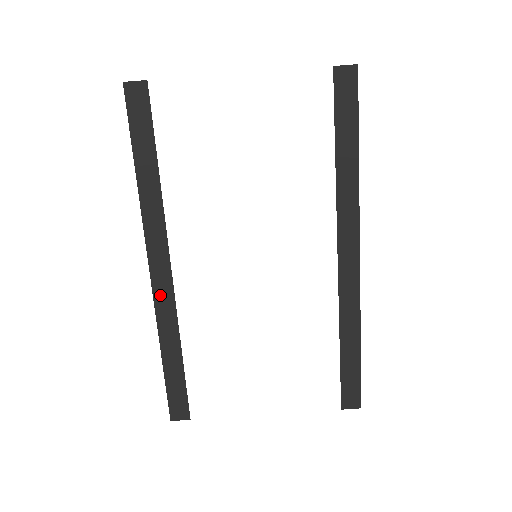
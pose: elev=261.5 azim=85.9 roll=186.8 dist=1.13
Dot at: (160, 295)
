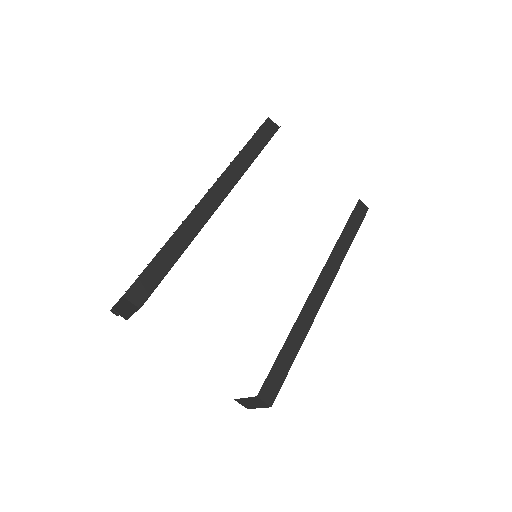
Dot at: (201, 210)
